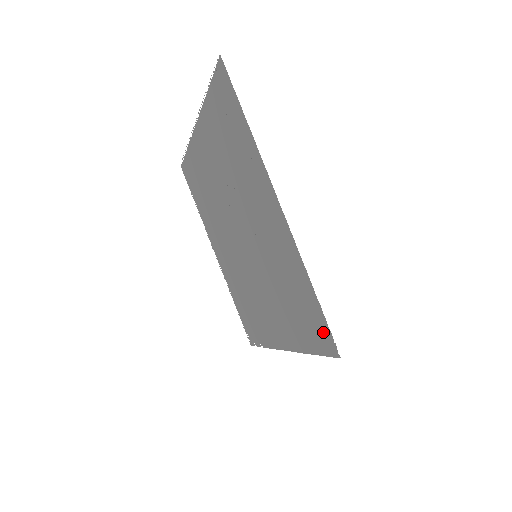
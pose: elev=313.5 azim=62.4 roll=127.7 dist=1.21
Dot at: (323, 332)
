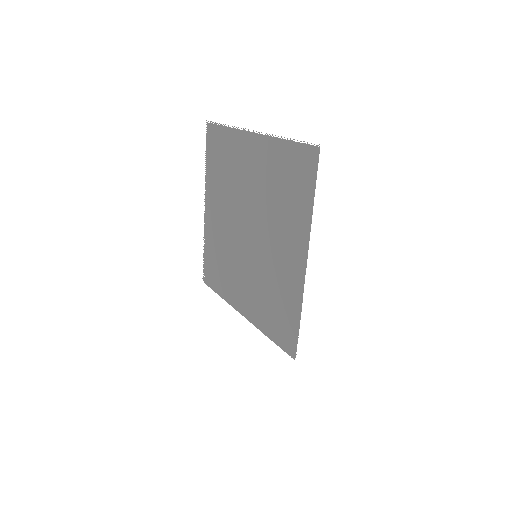
Dot at: (290, 341)
